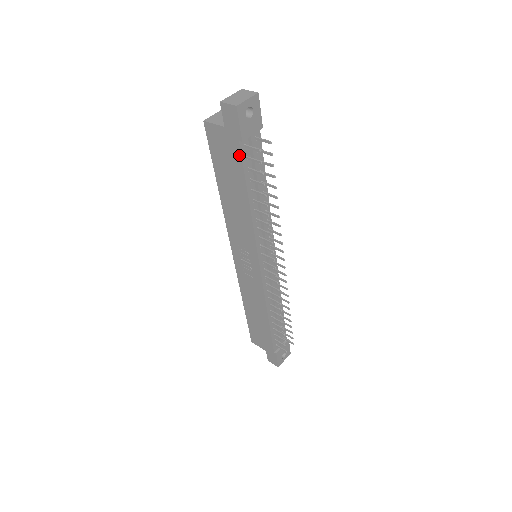
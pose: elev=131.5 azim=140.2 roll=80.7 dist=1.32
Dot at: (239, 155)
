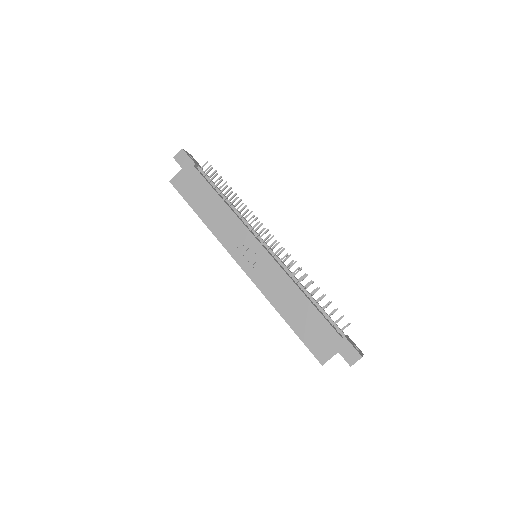
Dot at: (198, 174)
